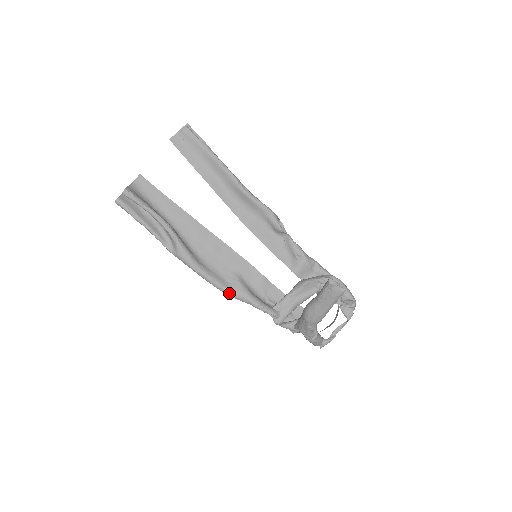
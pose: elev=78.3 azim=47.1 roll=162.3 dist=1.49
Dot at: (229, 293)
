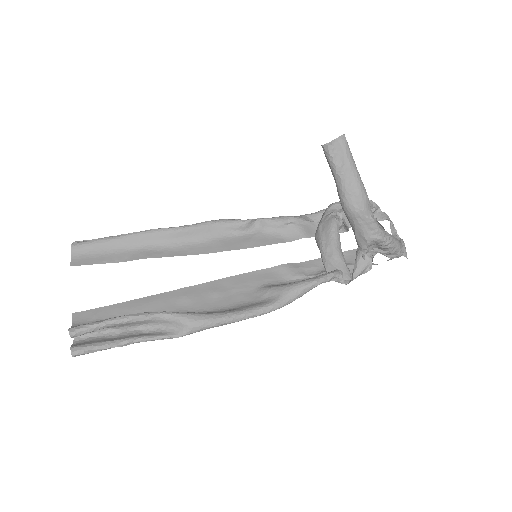
Dot at: (277, 304)
